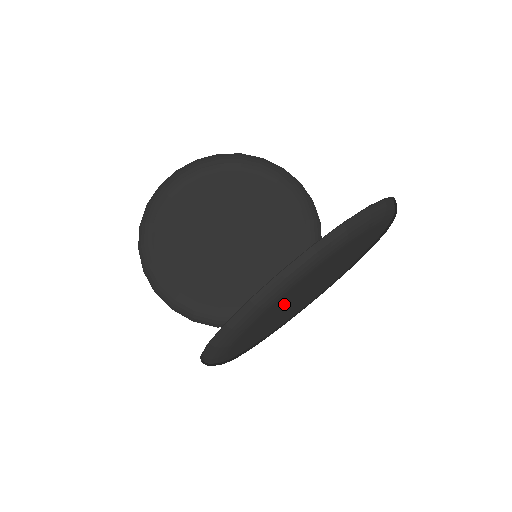
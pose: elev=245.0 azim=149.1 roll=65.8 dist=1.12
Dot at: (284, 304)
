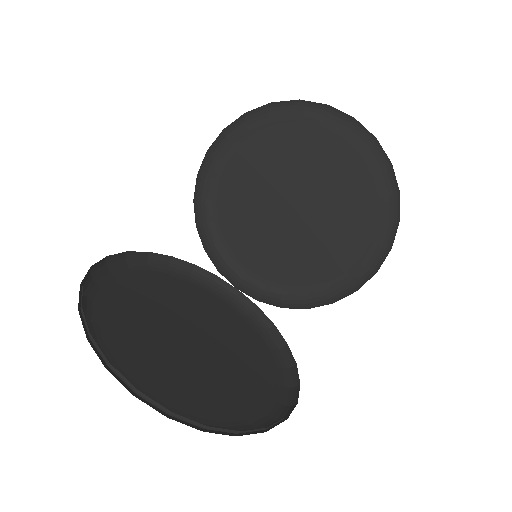
Dot at: (147, 335)
